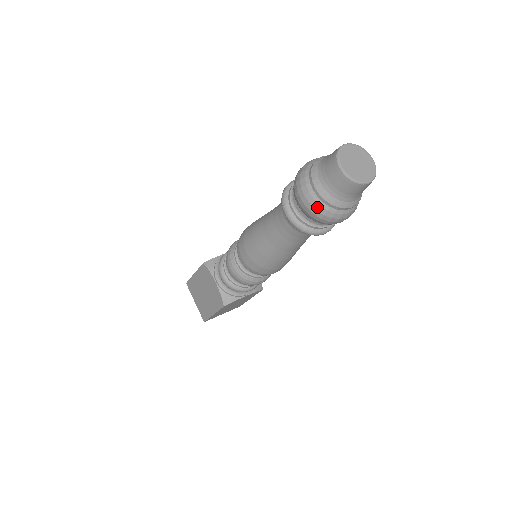
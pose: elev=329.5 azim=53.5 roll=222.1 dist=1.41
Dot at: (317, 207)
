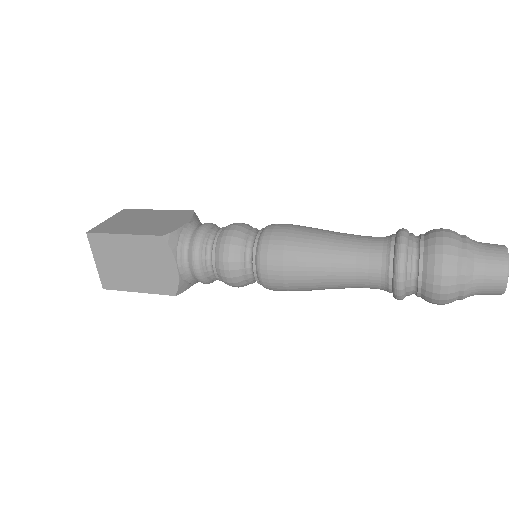
Dot at: (450, 298)
